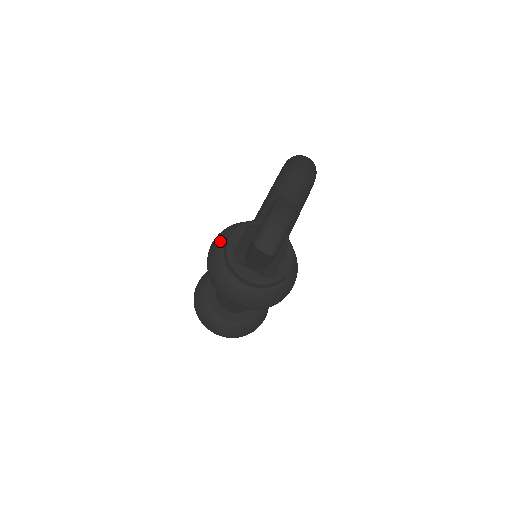
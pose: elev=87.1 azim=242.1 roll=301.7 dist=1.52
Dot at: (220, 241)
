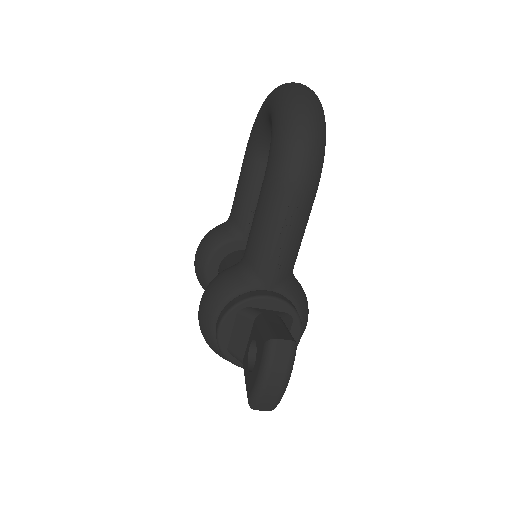
Dot at: (208, 322)
